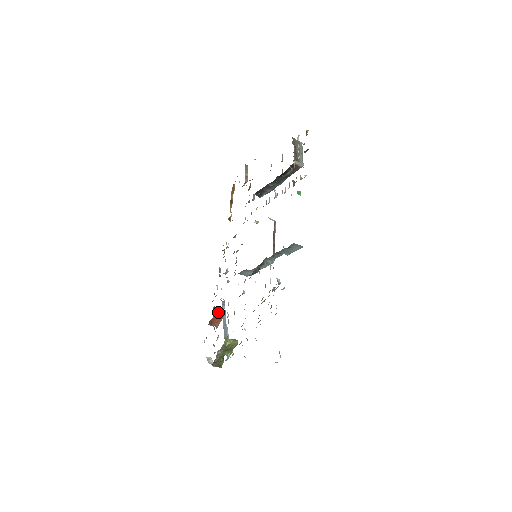
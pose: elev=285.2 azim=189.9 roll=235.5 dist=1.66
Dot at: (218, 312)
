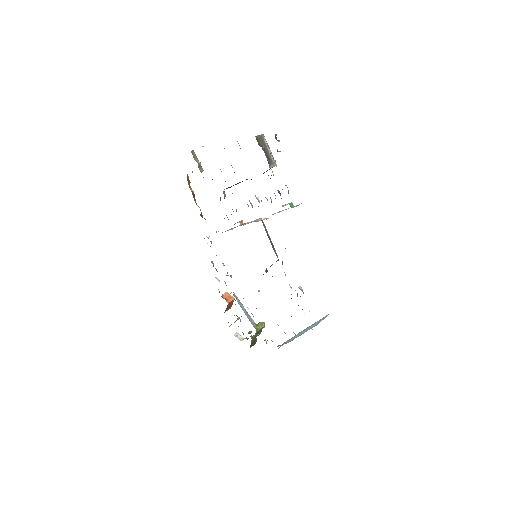
Dot at: (229, 300)
